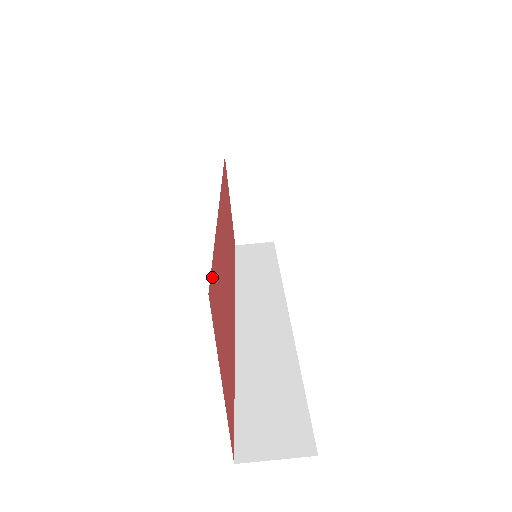
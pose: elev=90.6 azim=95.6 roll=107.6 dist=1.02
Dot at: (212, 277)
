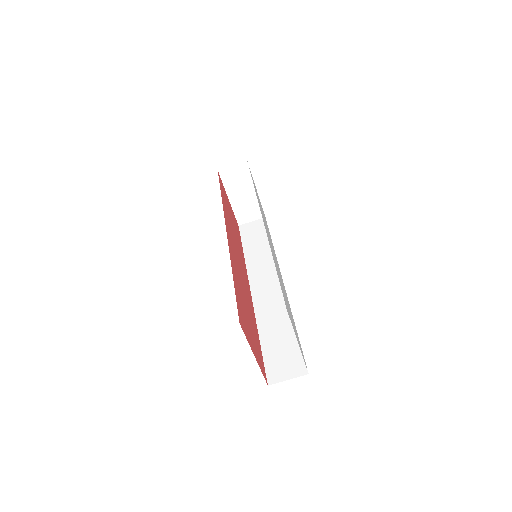
Dot at: (238, 307)
